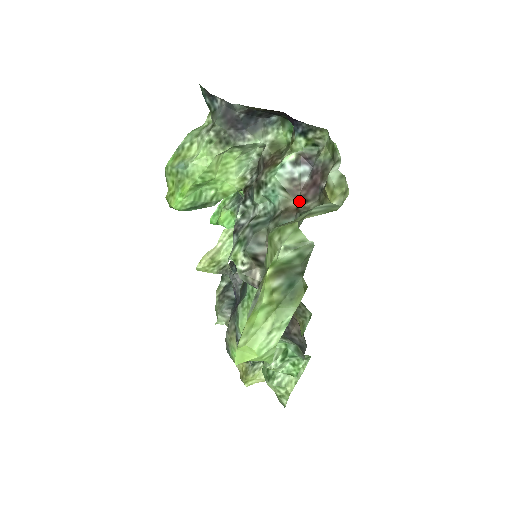
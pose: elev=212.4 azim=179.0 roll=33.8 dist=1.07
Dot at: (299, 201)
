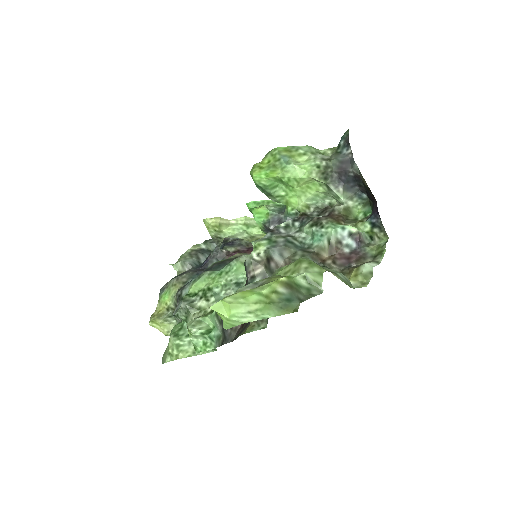
Dot at: (330, 258)
